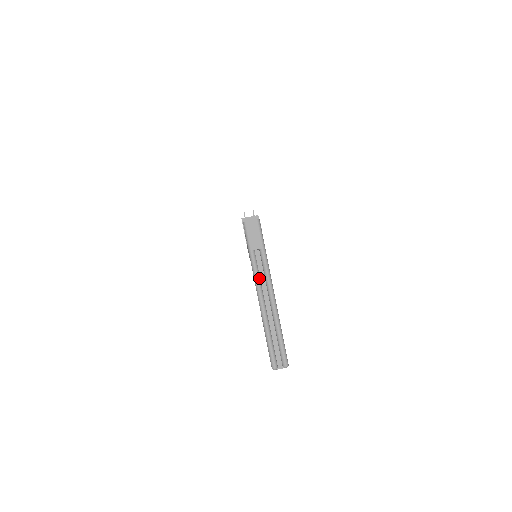
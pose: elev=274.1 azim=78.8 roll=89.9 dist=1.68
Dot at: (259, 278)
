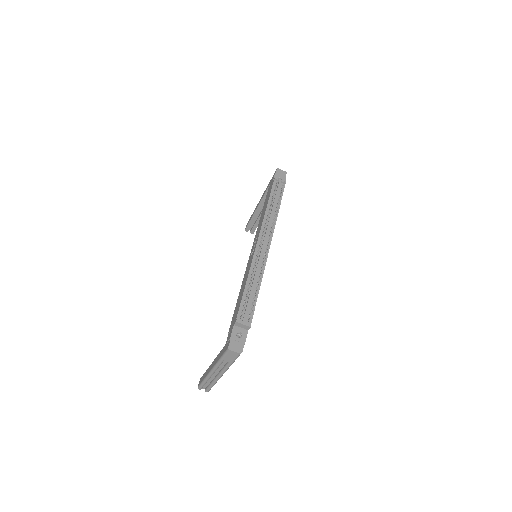
Dot at: occluded
